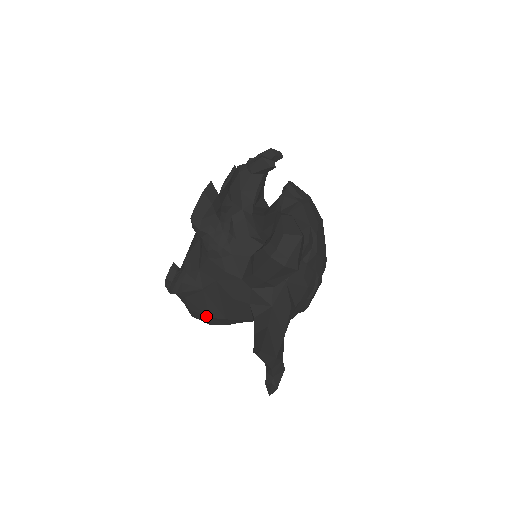
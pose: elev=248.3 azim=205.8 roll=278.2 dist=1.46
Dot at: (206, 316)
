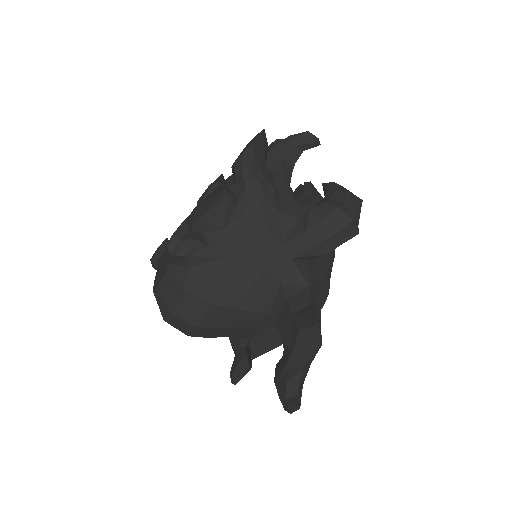
Dot at: (208, 302)
